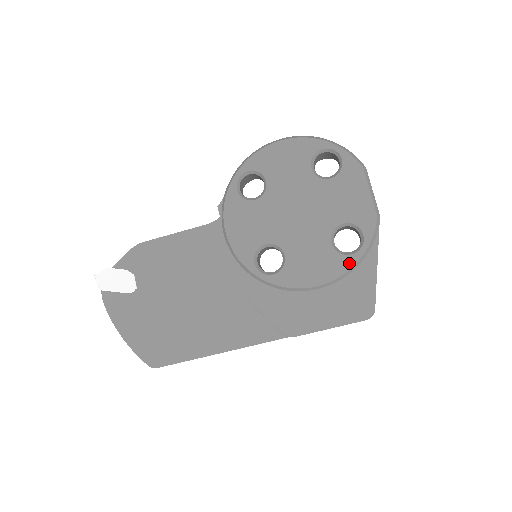
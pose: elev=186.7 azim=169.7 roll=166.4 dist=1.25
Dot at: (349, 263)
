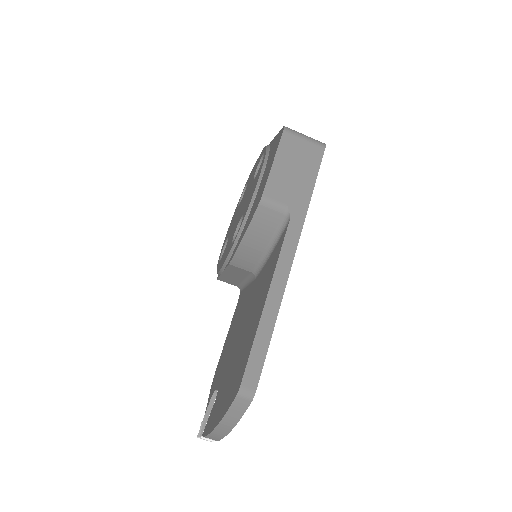
Dot at: (263, 160)
